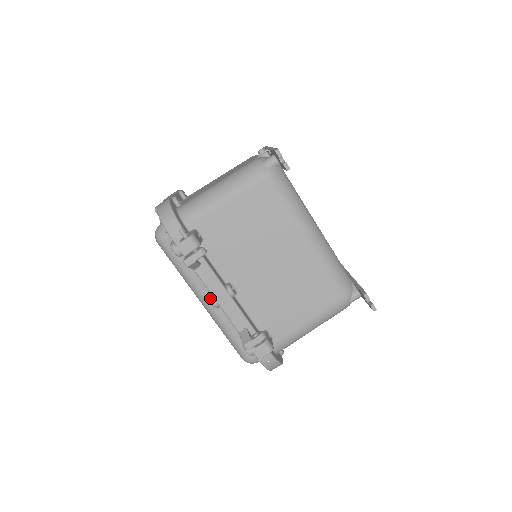
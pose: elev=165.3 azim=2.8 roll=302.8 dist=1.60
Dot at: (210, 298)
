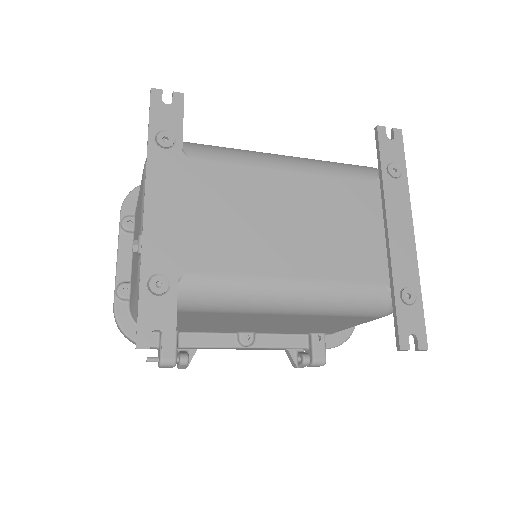
Dot at: occluded
